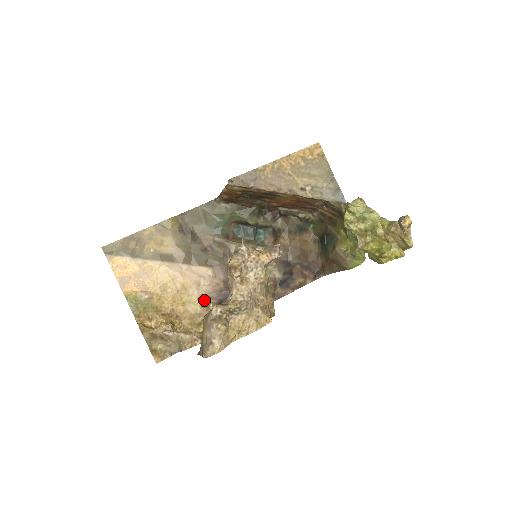
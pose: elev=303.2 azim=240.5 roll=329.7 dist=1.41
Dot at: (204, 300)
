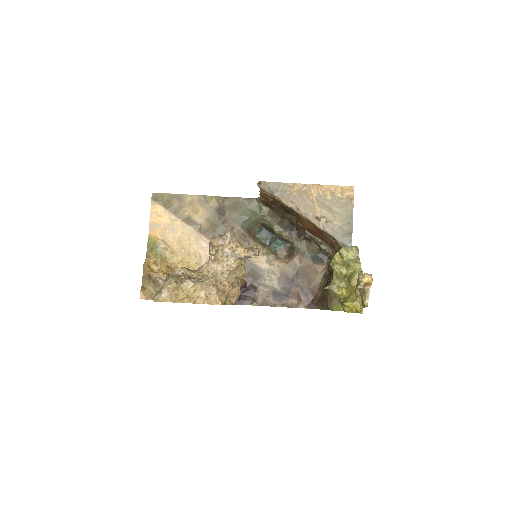
Dot at: occluded
